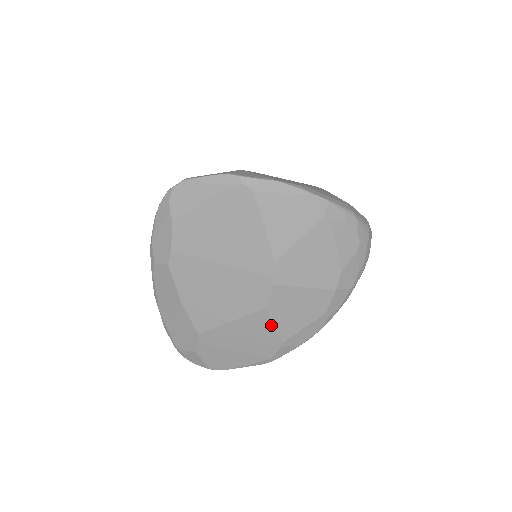
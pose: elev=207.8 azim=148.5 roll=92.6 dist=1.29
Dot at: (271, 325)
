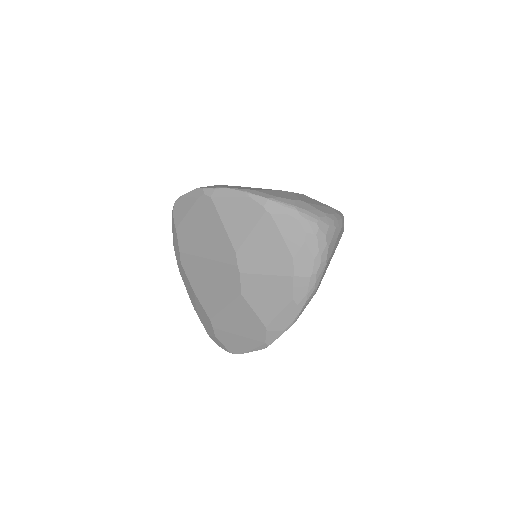
Dot at: (251, 310)
